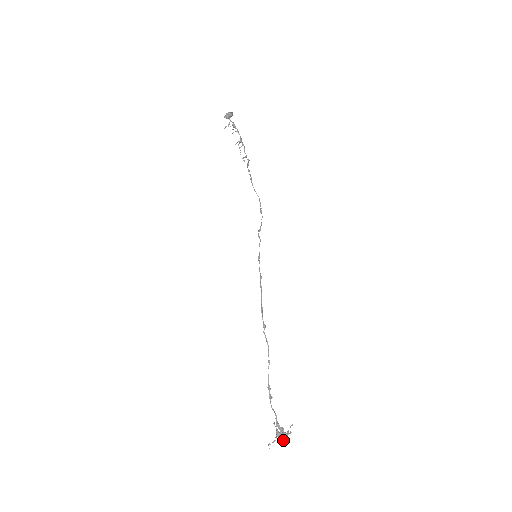
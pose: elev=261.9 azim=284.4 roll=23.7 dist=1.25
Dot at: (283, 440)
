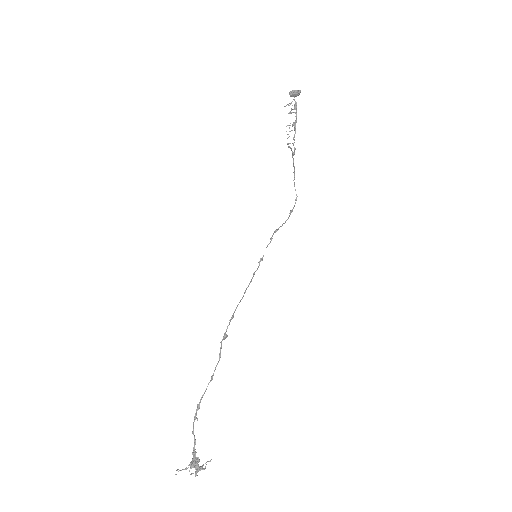
Dot at: occluded
